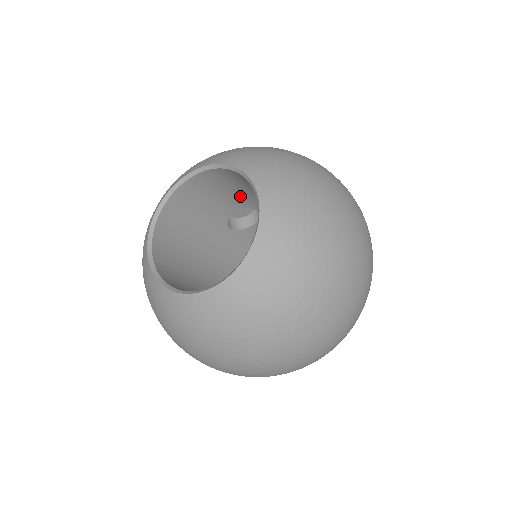
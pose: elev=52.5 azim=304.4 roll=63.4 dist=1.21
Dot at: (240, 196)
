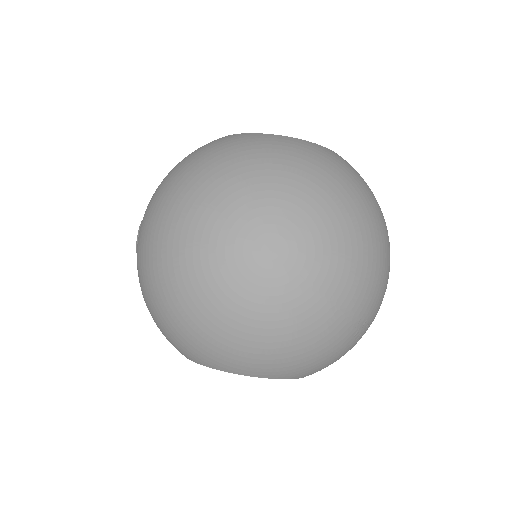
Dot at: occluded
